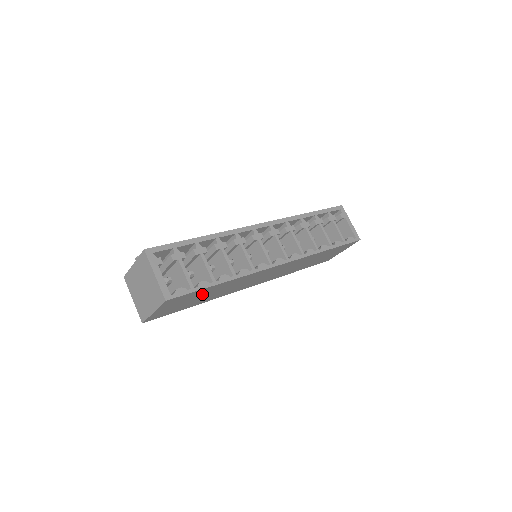
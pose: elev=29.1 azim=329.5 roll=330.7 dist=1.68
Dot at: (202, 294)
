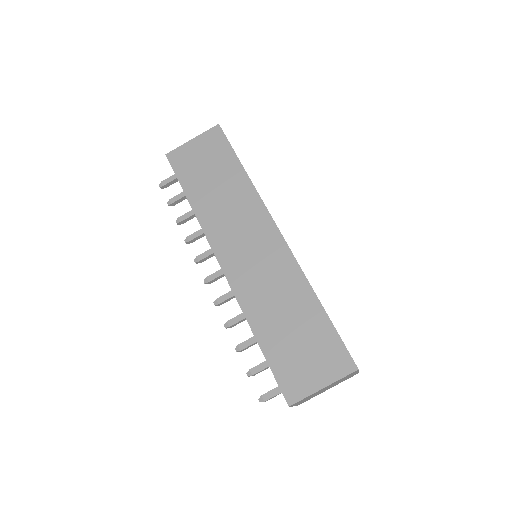
Dot at: (220, 170)
